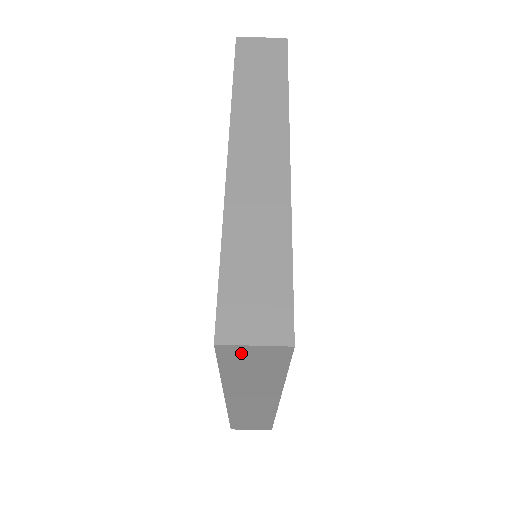
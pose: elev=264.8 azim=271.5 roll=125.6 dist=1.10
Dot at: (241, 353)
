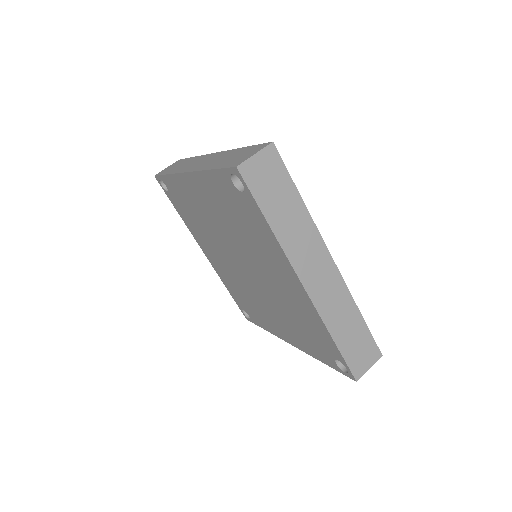
Dot at: (256, 172)
